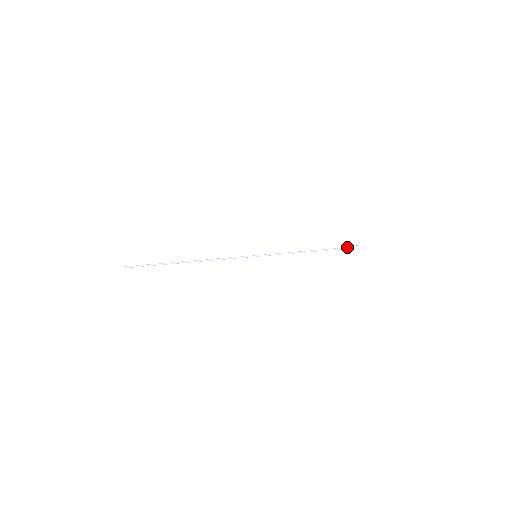
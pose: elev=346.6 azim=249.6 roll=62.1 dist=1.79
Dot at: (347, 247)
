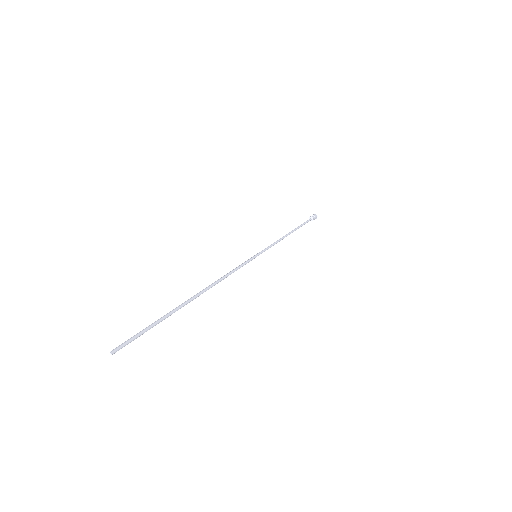
Dot at: (311, 219)
